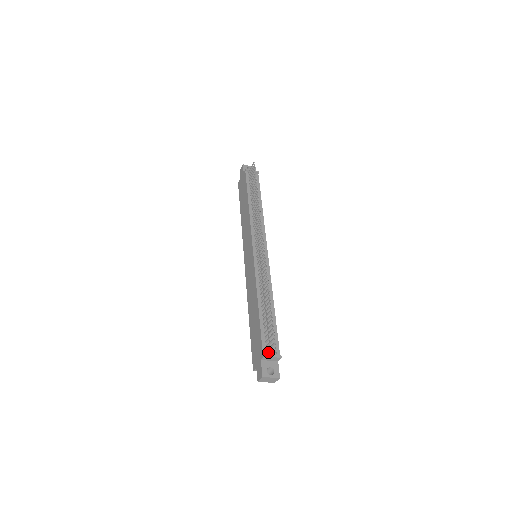
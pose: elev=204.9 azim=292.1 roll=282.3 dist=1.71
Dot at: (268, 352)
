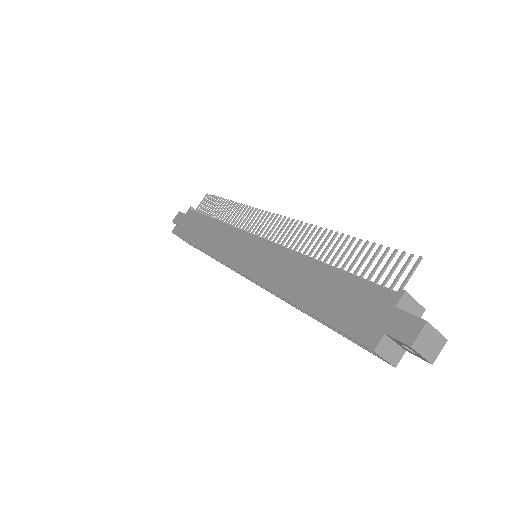
Dot at: occluded
